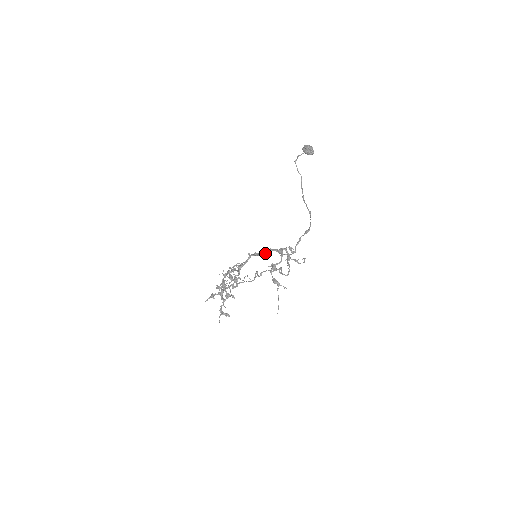
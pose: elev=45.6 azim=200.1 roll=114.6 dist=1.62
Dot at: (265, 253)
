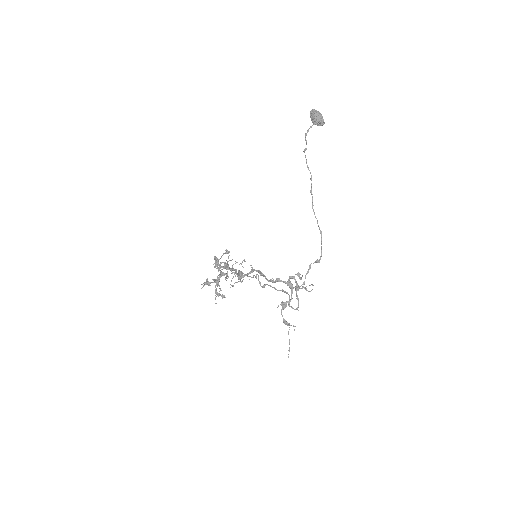
Dot at: (272, 281)
